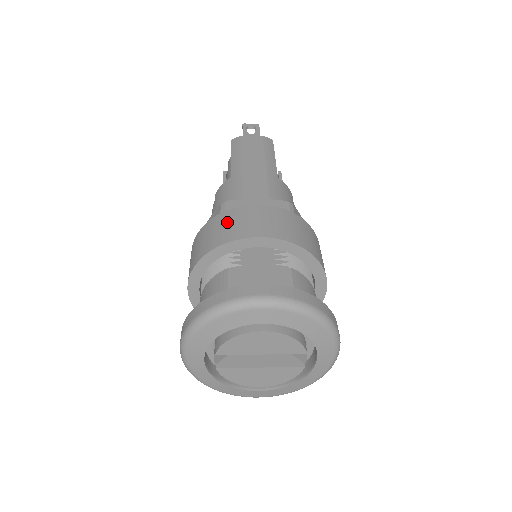
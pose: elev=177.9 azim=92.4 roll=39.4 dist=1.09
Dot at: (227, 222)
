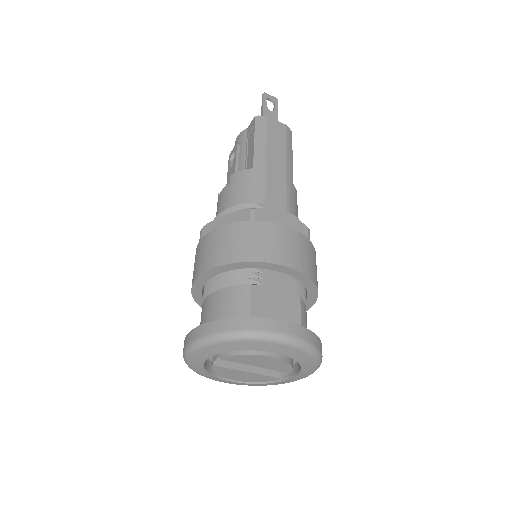
Dot at: (258, 236)
